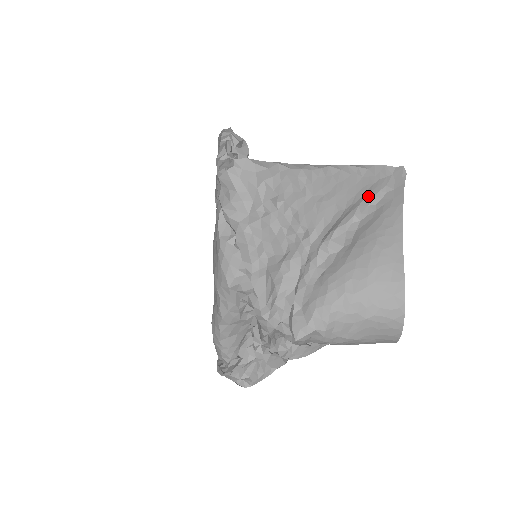
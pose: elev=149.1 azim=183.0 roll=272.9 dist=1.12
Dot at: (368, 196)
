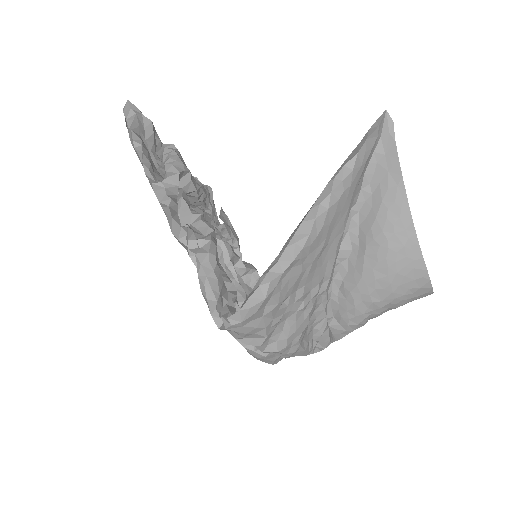
Dot at: (359, 184)
